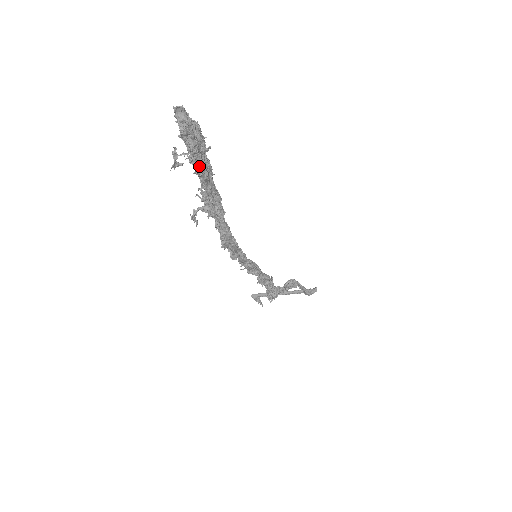
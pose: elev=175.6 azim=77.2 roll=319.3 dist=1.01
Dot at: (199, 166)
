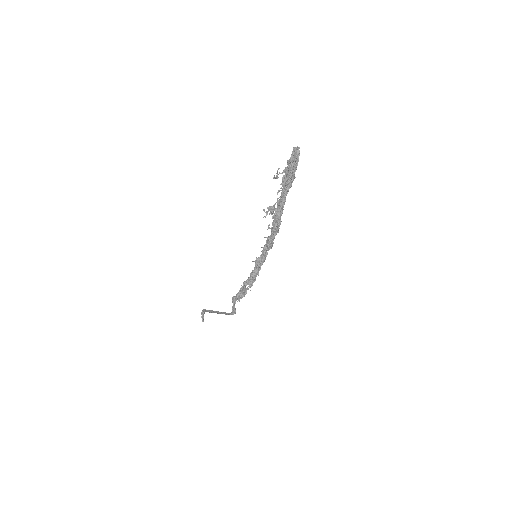
Dot at: (290, 179)
